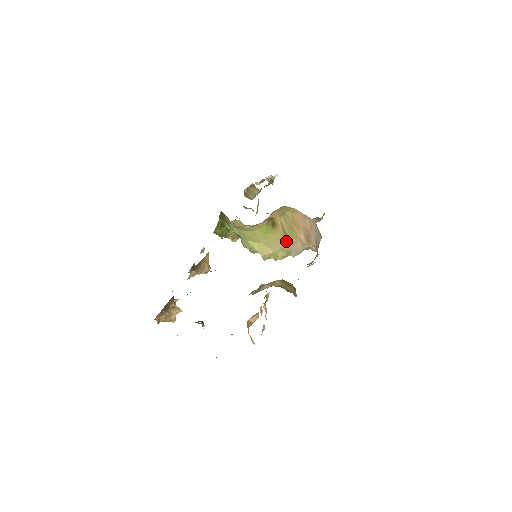
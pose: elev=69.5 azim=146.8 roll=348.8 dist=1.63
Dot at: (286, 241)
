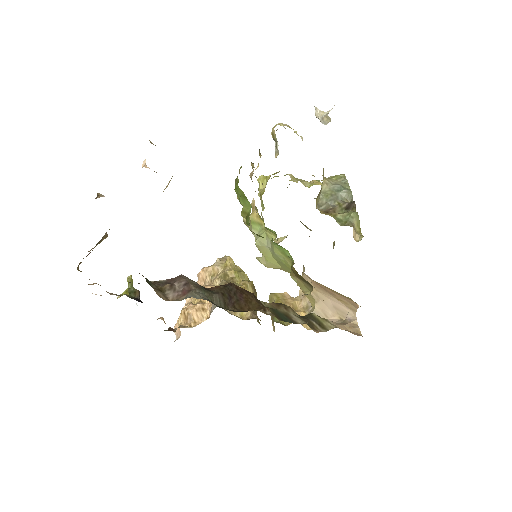
Dot at: occluded
